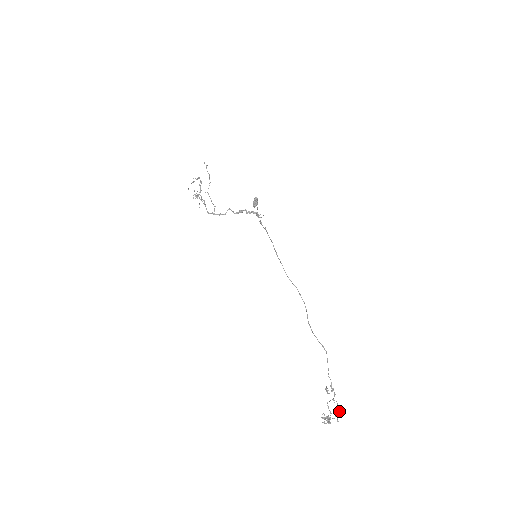
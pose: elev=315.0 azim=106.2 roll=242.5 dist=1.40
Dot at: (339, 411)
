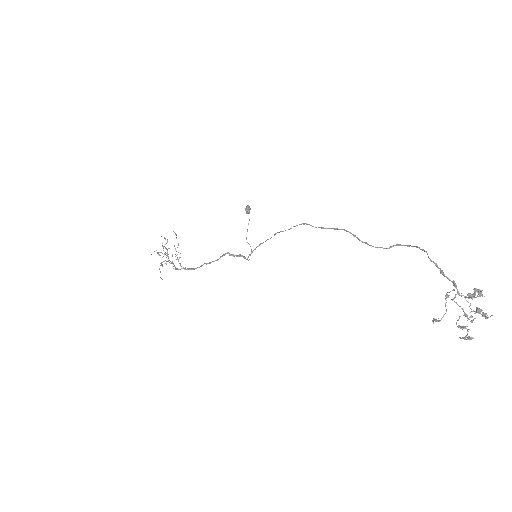
Dot at: (480, 291)
